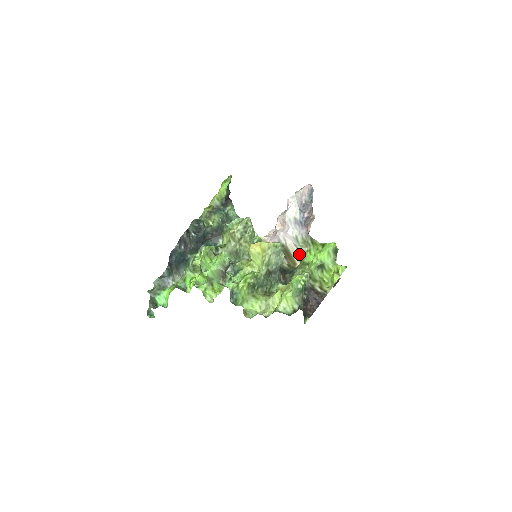
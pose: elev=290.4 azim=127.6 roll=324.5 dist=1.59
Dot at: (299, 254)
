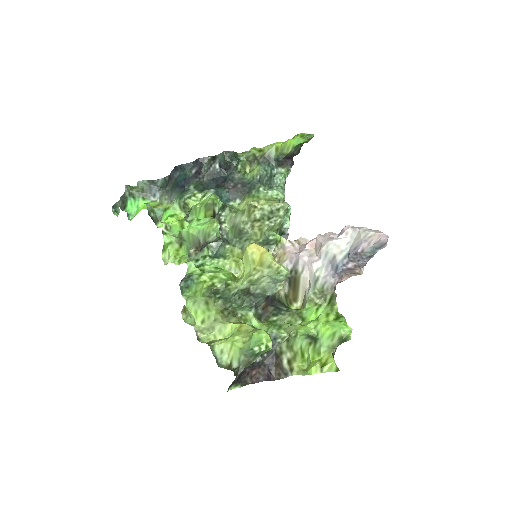
Dot at: (306, 297)
